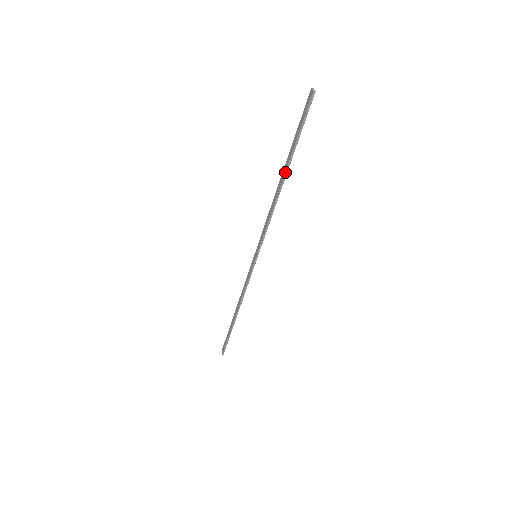
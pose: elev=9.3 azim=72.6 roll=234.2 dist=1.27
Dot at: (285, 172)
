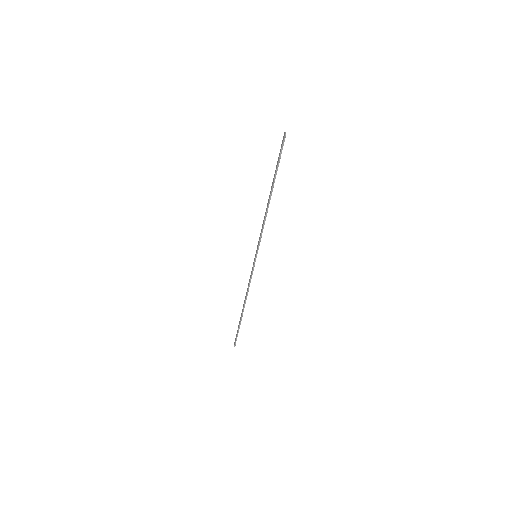
Dot at: (271, 189)
